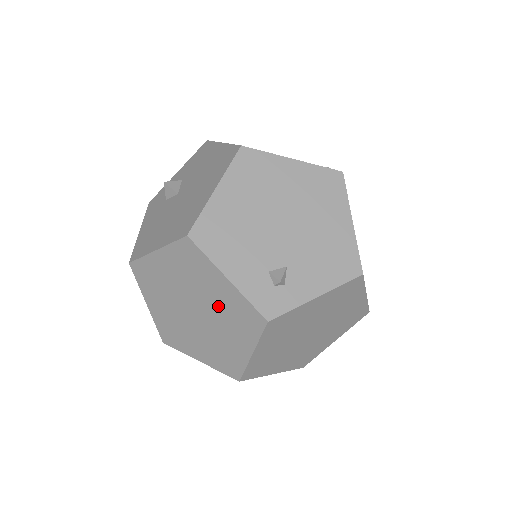
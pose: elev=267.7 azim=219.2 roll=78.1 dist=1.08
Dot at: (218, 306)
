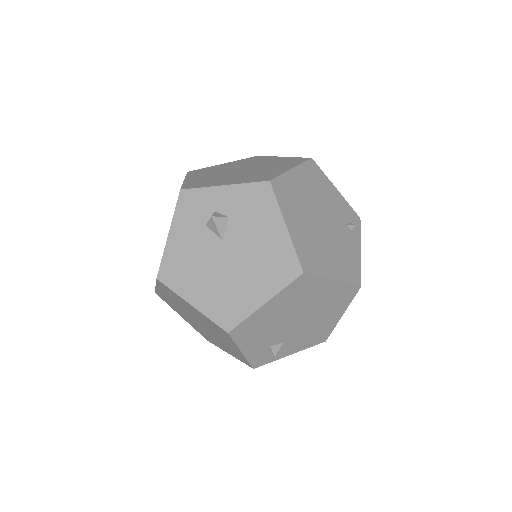
Dot at: (222, 341)
